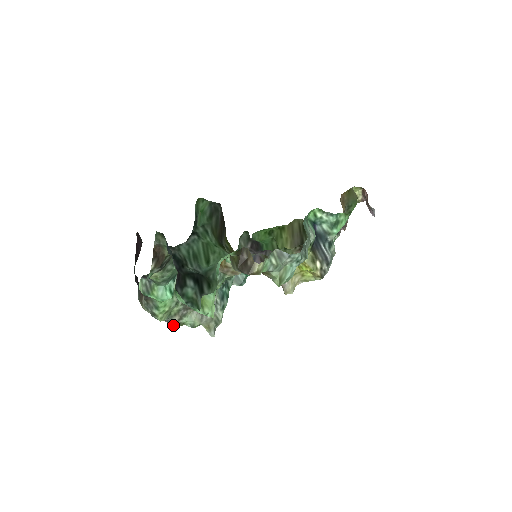
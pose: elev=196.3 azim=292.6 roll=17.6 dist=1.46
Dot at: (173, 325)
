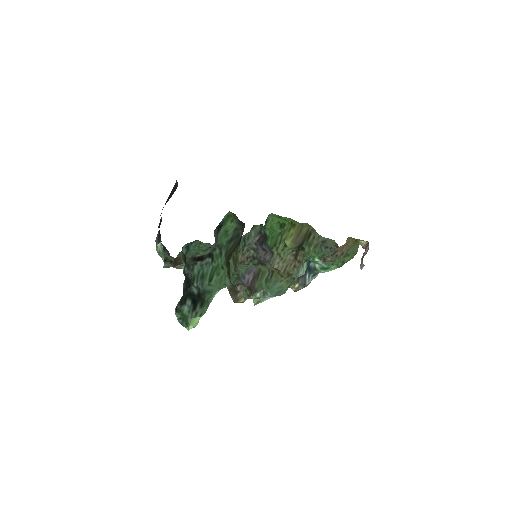
Dot at: (174, 267)
